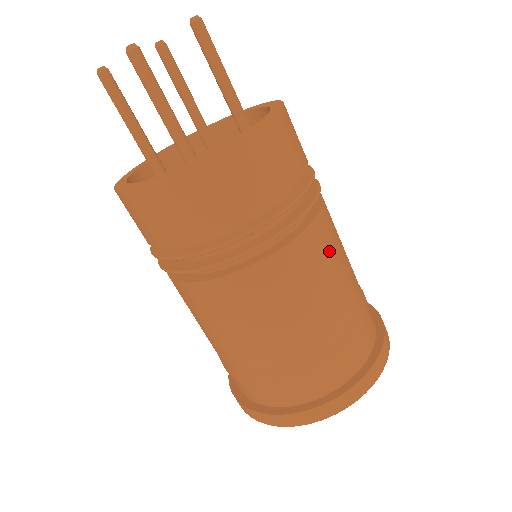
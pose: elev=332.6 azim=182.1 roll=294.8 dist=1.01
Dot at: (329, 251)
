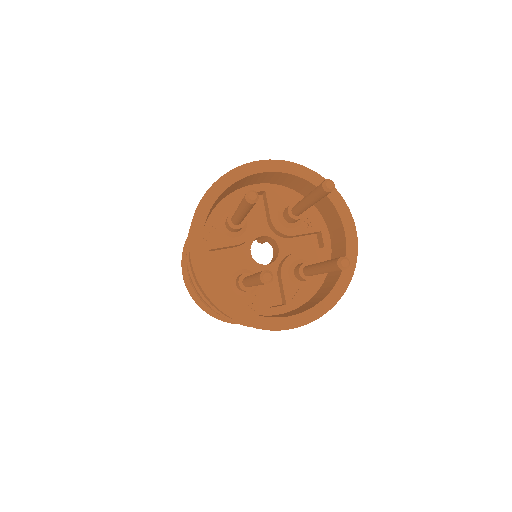
Dot at: occluded
